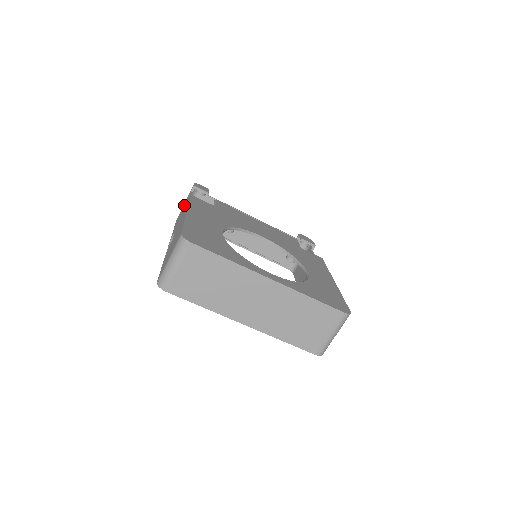
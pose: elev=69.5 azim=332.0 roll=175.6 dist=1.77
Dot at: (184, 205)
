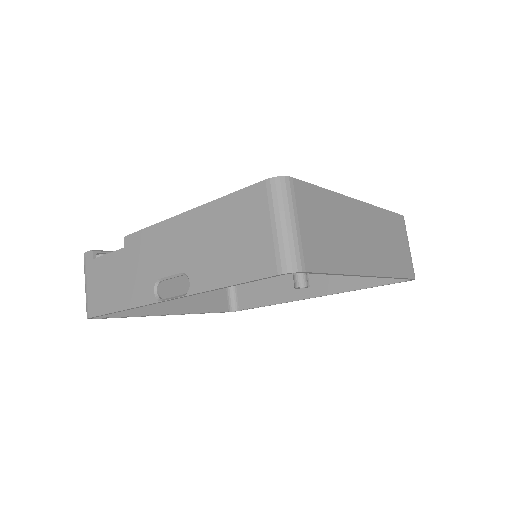
Dot at: (103, 276)
